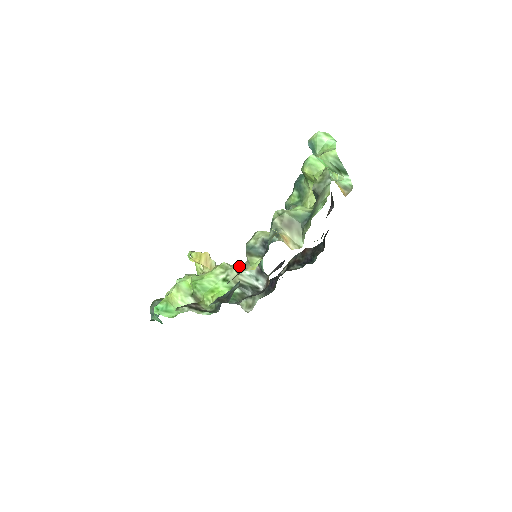
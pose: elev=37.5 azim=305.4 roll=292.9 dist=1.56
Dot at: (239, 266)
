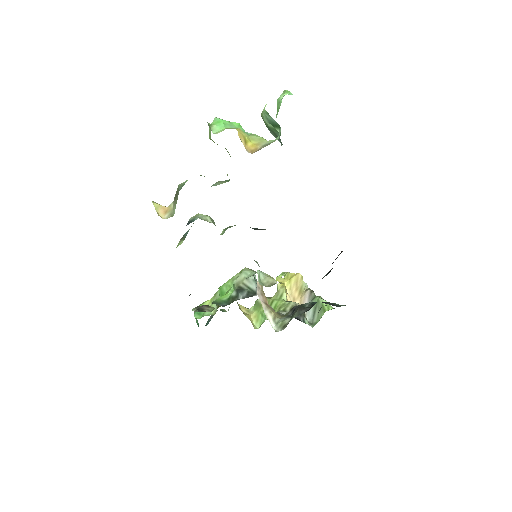
Dot at: occluded
